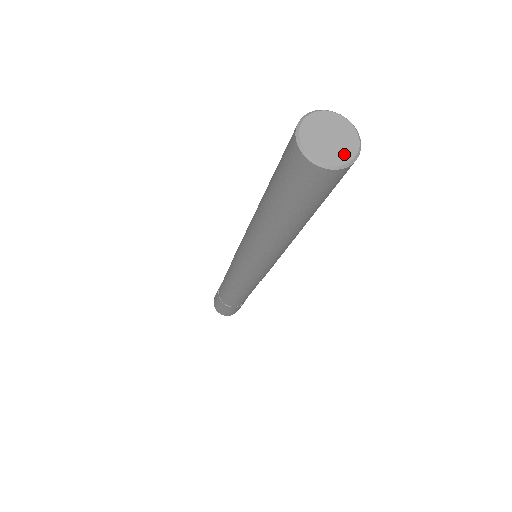
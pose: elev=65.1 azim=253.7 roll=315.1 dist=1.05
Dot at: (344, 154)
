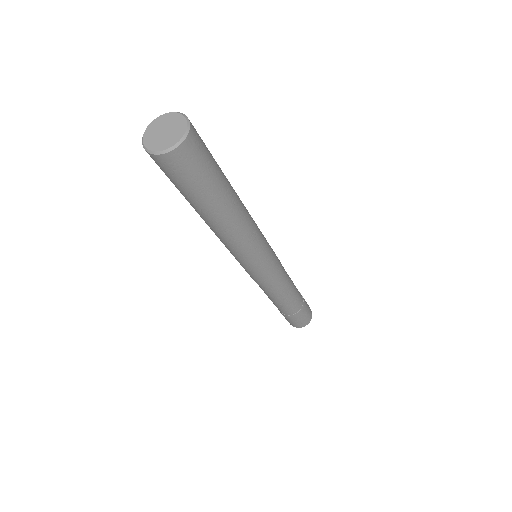
Dot at: (176, 136)
